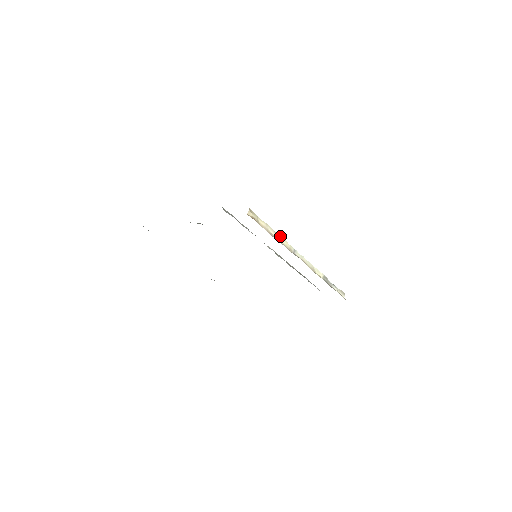
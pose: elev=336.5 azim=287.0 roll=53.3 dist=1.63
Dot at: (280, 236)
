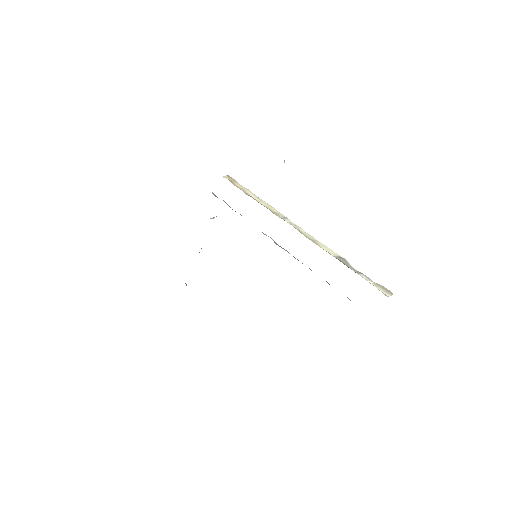
Dot at: (265, 202)
